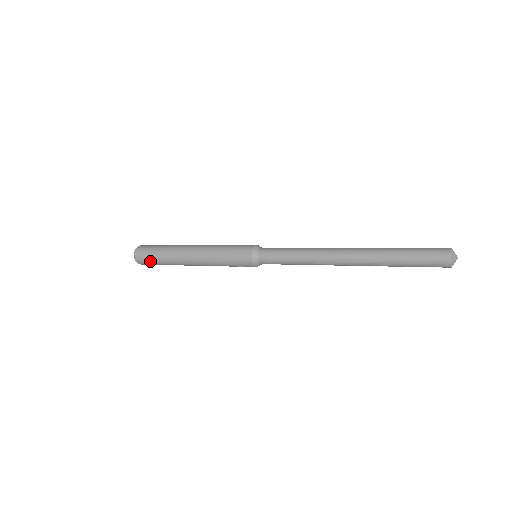
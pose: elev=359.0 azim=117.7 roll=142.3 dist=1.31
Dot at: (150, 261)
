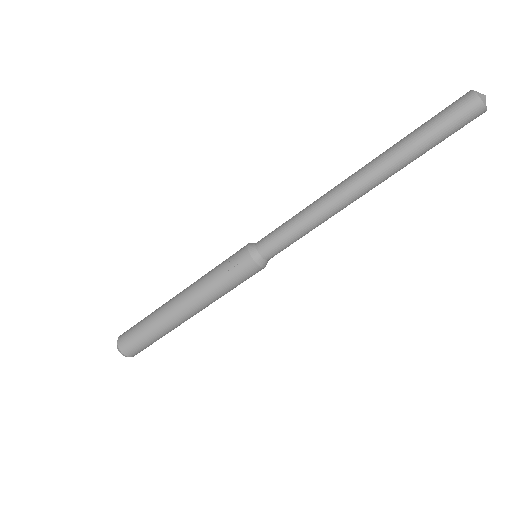
Dot at: (133, 330)
